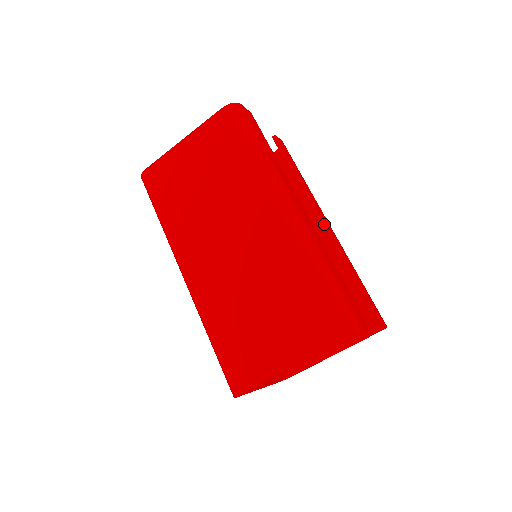
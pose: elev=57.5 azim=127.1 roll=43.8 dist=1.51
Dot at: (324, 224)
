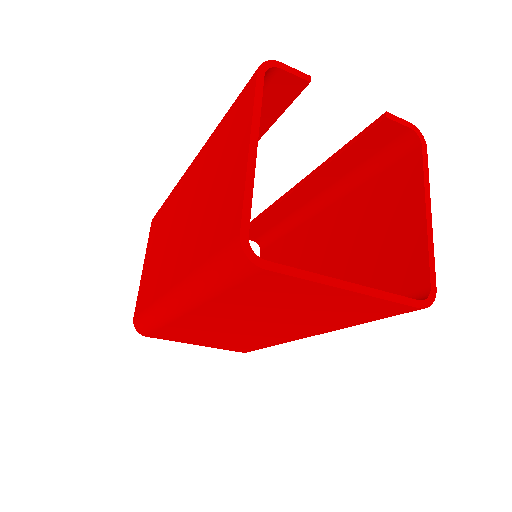
Dot at: (292, 188)
